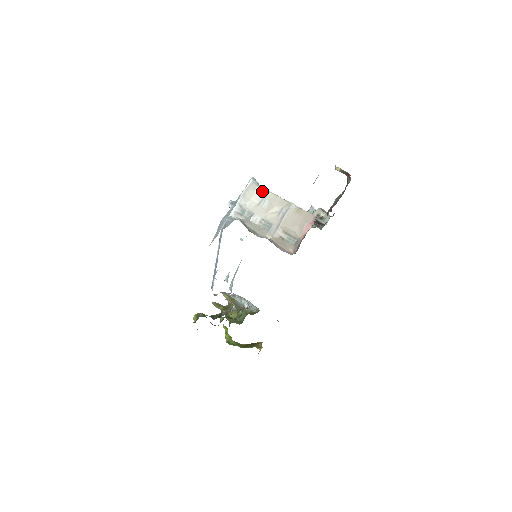
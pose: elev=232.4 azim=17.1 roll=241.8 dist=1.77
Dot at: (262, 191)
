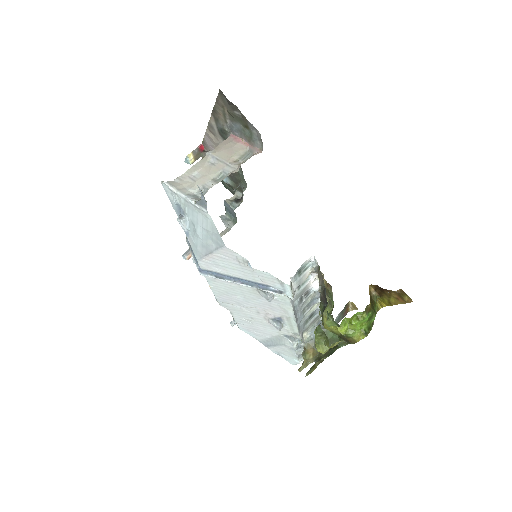
Dot at: (181, 177)
